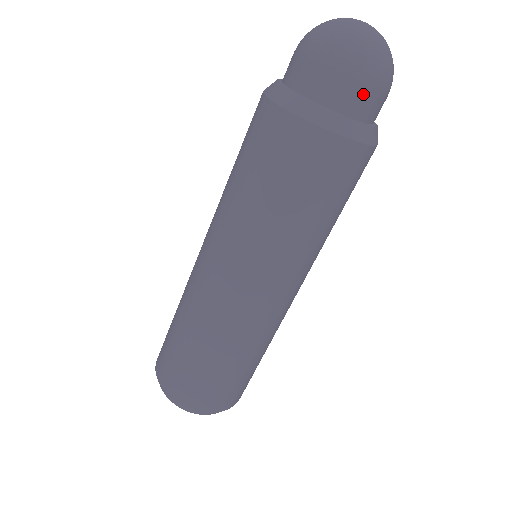
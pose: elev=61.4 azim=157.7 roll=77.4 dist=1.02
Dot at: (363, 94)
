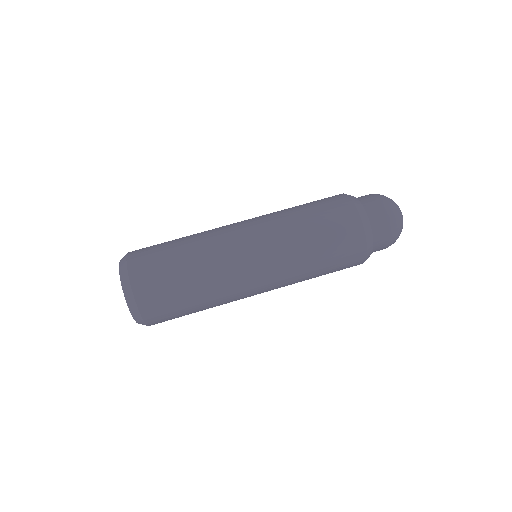
Dot at: (385, 236)
